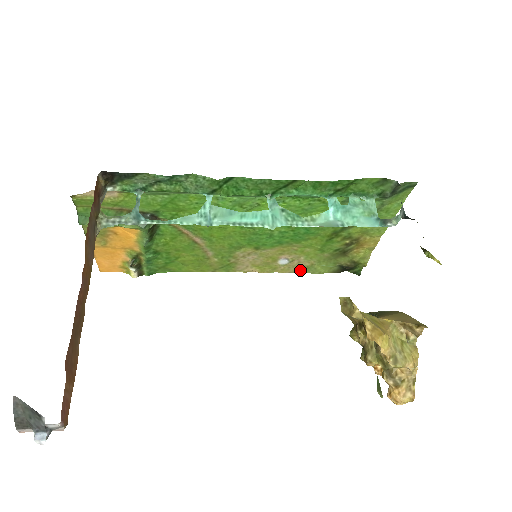
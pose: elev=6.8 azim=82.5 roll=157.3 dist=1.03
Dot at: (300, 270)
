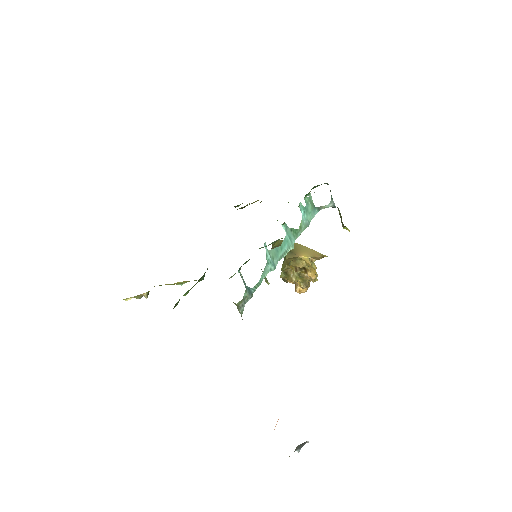
Dot at: occluded
